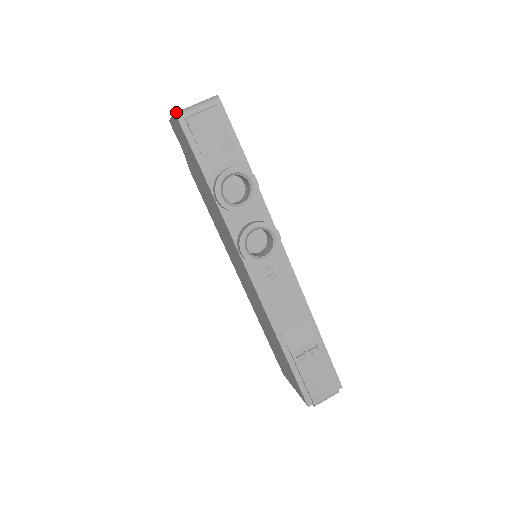
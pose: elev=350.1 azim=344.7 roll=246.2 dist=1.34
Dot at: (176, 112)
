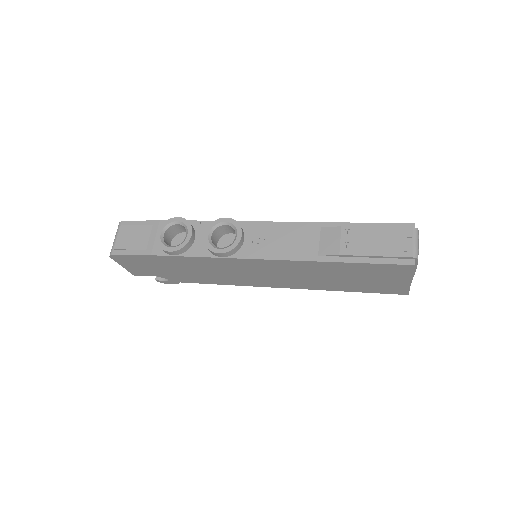
Dot at: (110, 255)
